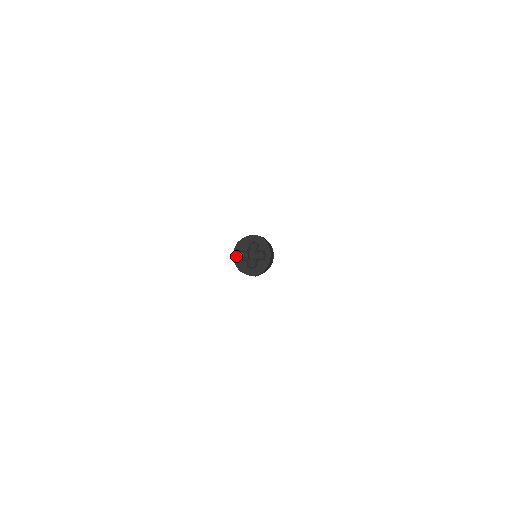
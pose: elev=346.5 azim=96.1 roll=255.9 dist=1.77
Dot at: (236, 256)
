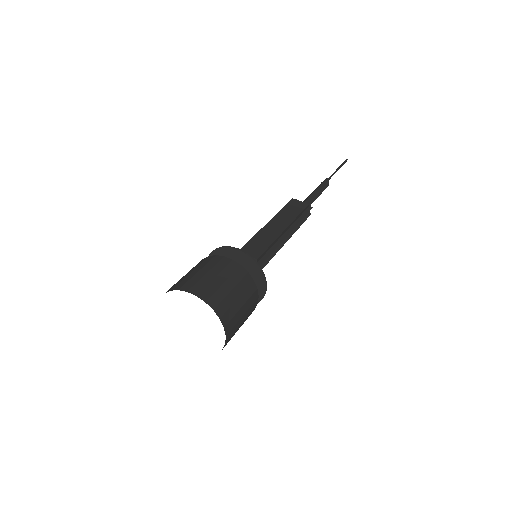
Dot at: occluded
